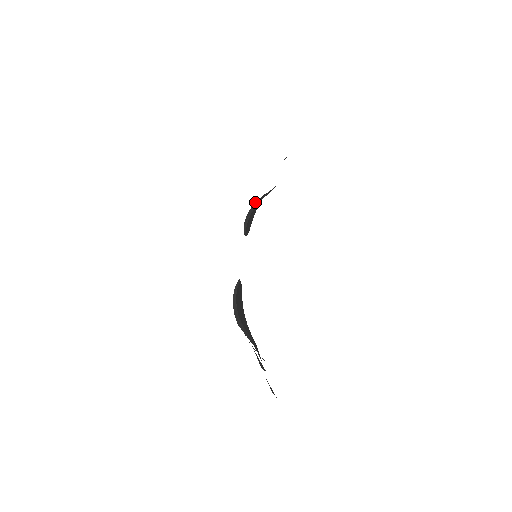
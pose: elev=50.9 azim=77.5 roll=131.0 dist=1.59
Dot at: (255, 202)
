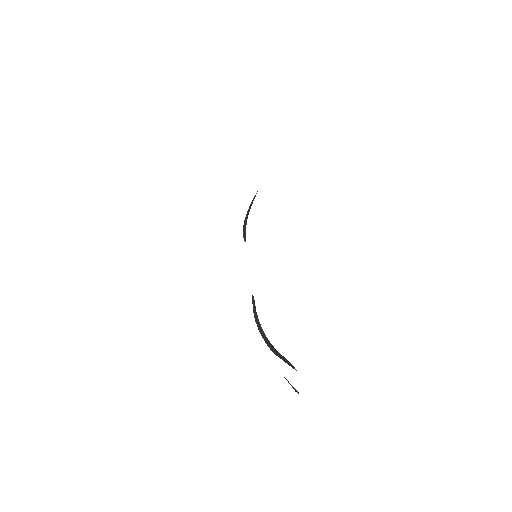
Dot at: occluded
